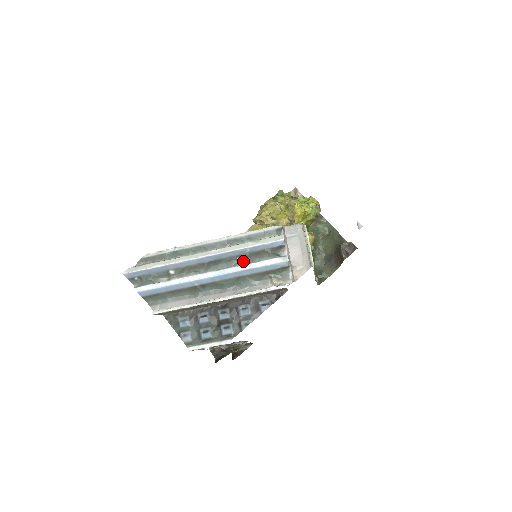
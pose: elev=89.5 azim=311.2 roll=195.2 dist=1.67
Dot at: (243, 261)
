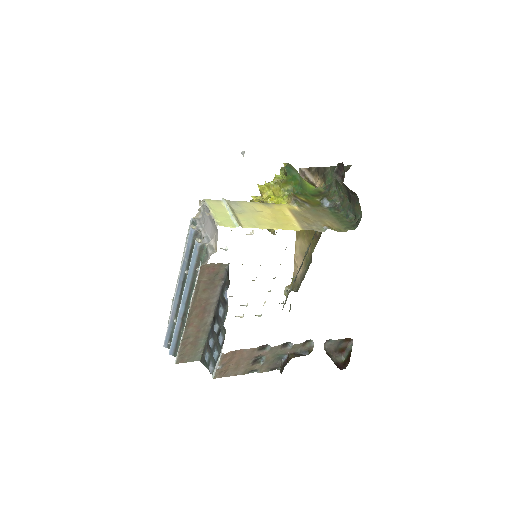
Dot at: occluded
